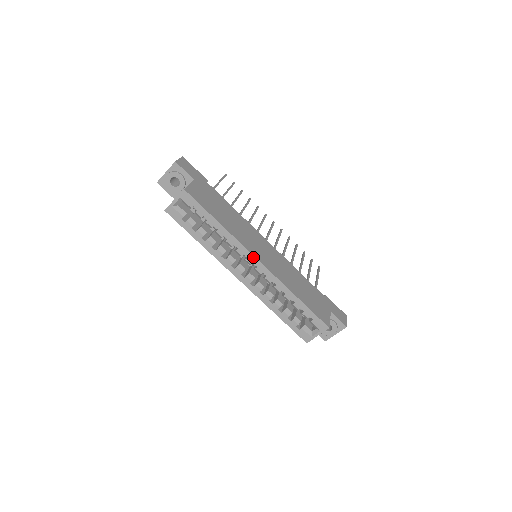
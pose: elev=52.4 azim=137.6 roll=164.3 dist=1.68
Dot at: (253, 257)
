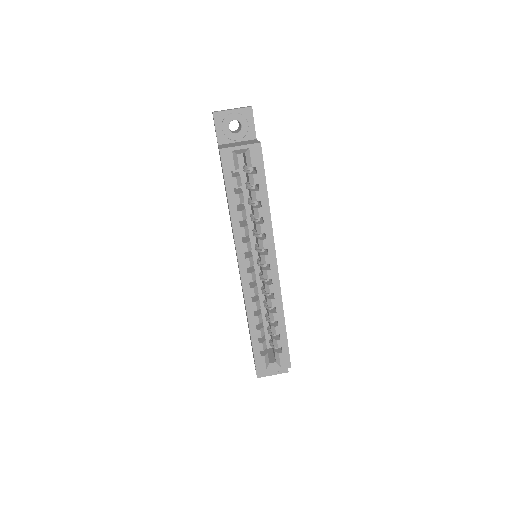
Dot at: (274, 257)
